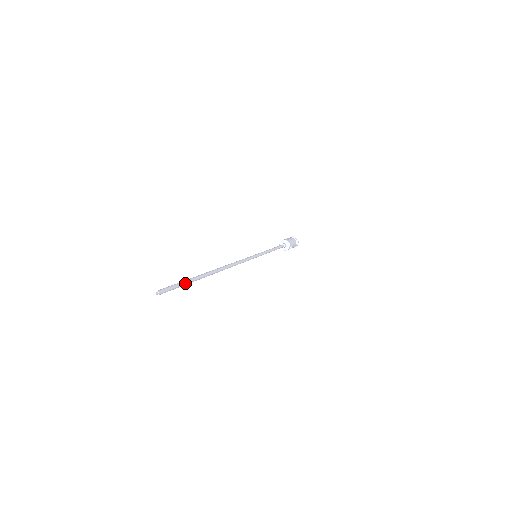
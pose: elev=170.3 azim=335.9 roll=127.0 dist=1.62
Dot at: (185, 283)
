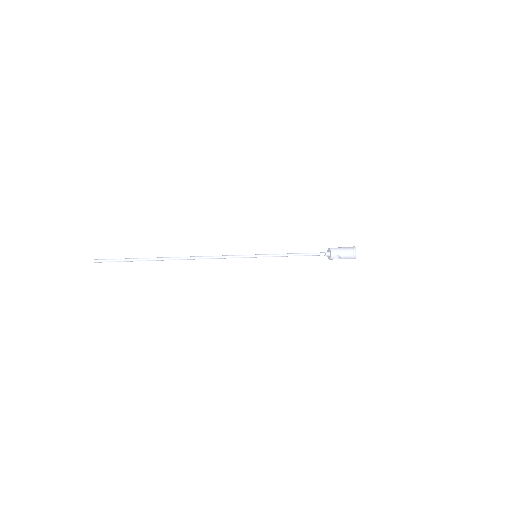
Dot at: (128, 260)
